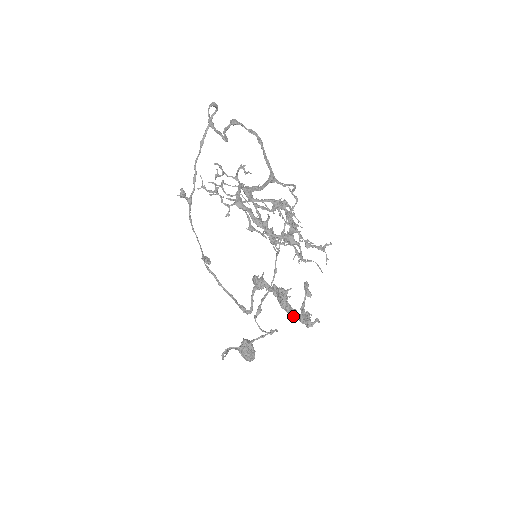
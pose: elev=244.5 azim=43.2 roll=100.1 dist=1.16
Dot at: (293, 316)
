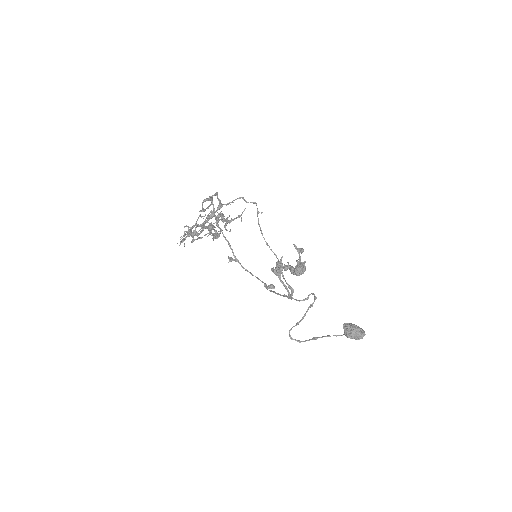
Dot at: (296, 273)
